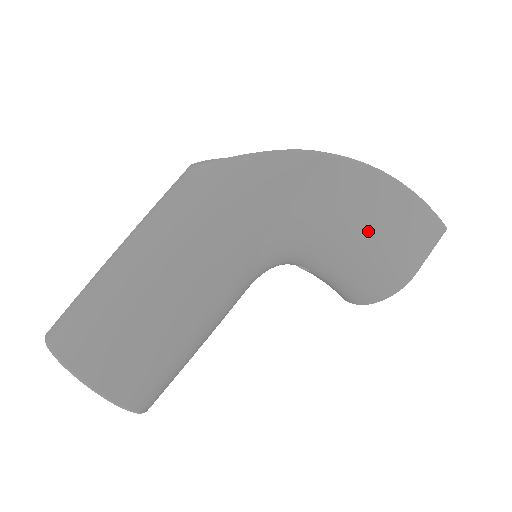
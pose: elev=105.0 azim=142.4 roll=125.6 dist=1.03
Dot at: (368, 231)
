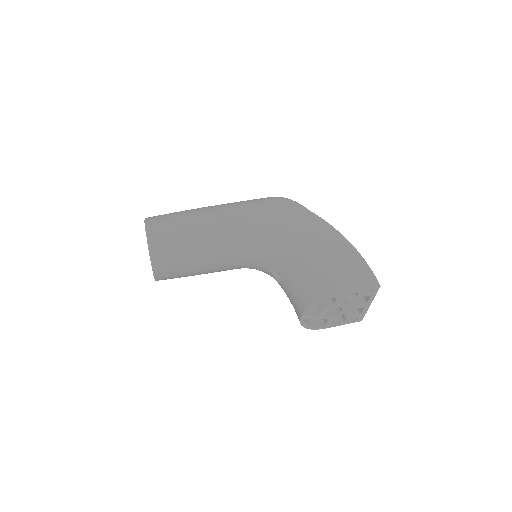
Dot at: (316, 251)
